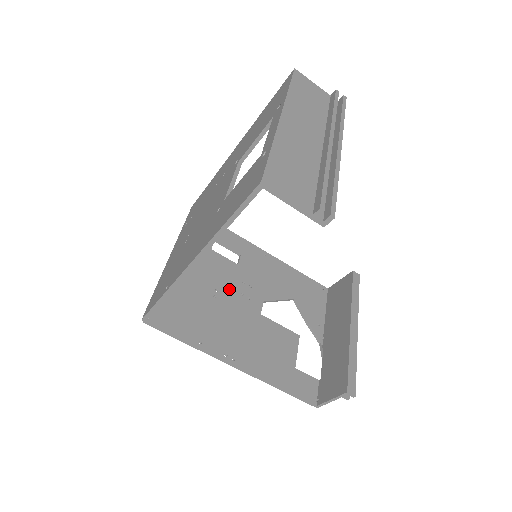
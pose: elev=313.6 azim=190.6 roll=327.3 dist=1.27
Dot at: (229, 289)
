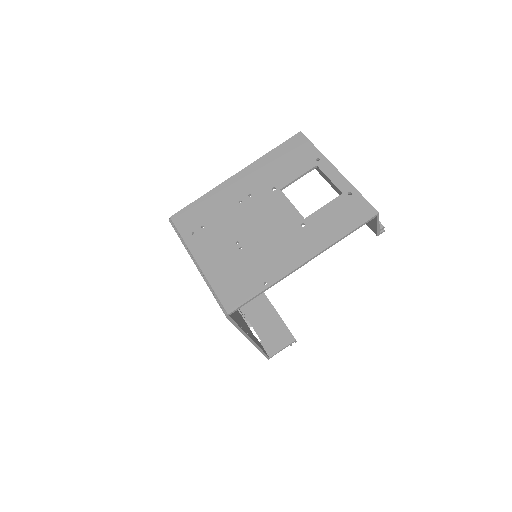
Dot at: occluded
